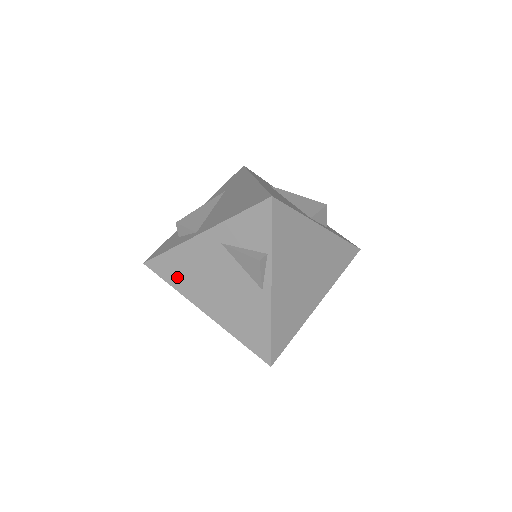
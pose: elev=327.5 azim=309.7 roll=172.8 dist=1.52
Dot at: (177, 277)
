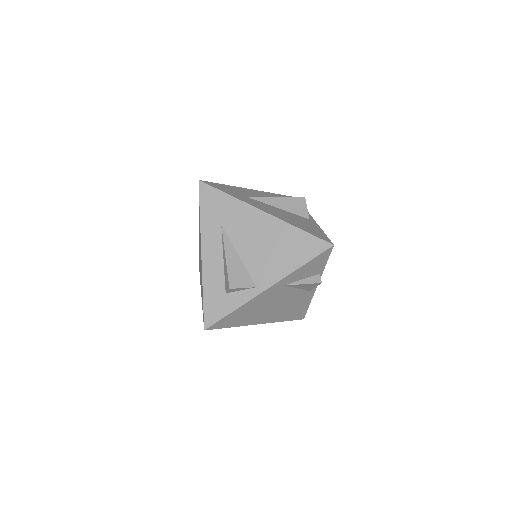
Dot at: (238, 320)
